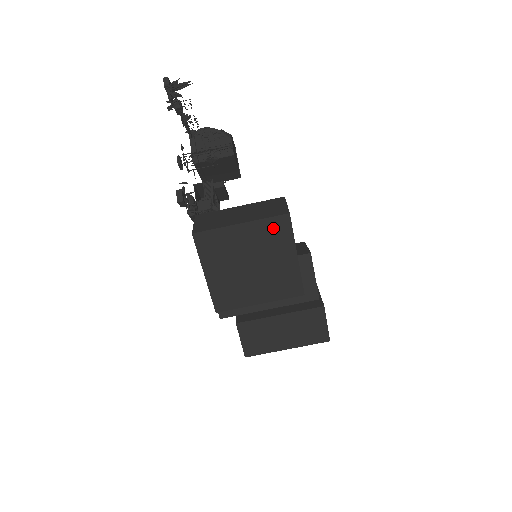
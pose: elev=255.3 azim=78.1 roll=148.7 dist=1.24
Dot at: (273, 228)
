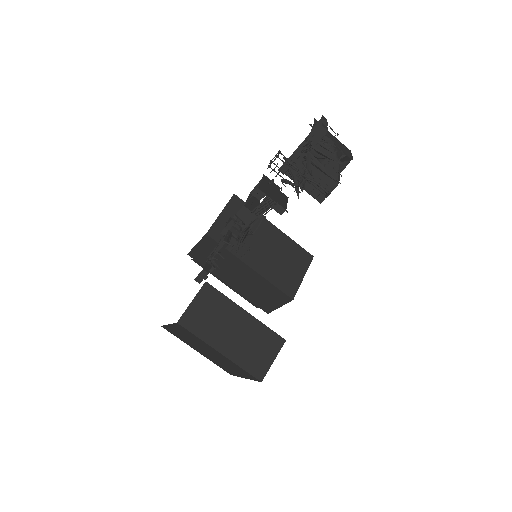
Dot at: (242, 370)
